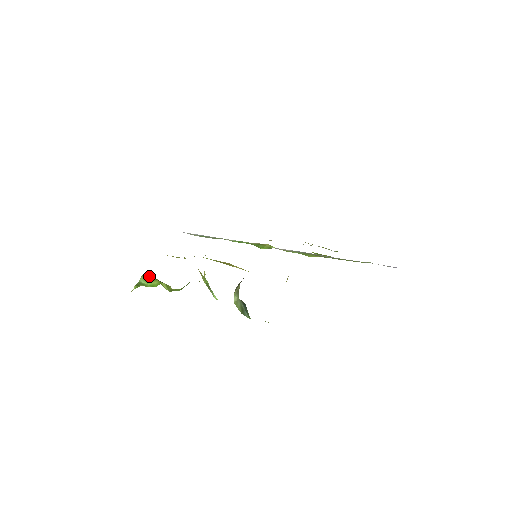
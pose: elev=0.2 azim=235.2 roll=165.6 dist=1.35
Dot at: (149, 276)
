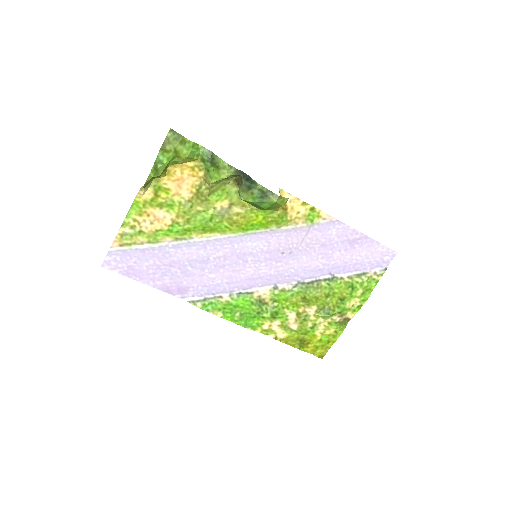
Dot at: (166, 140)
